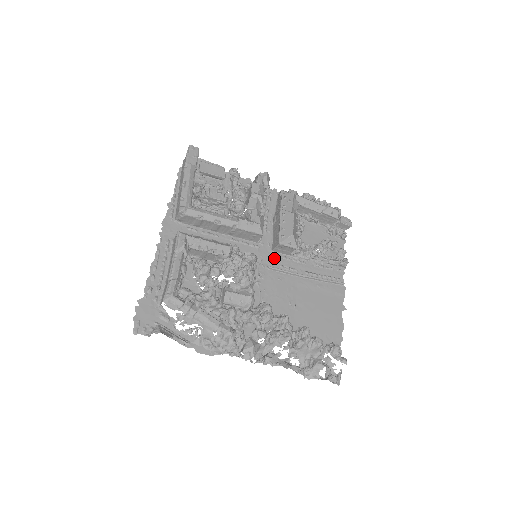
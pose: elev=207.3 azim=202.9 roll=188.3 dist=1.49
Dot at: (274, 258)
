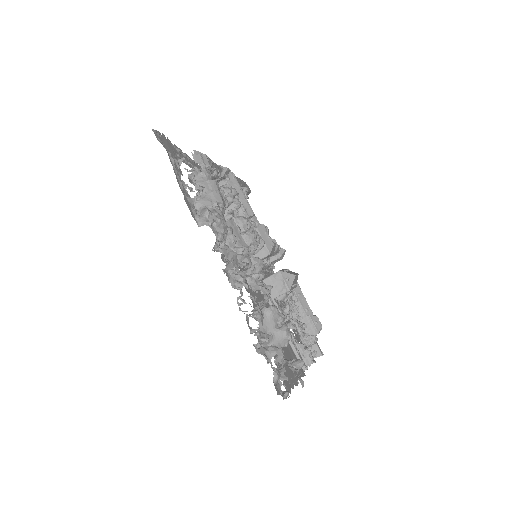
Dot at: occluded
